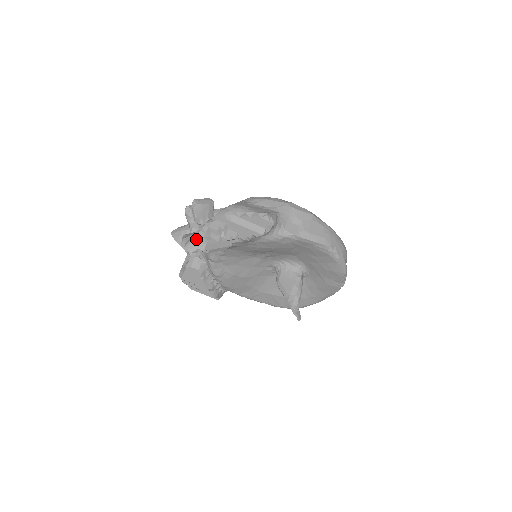
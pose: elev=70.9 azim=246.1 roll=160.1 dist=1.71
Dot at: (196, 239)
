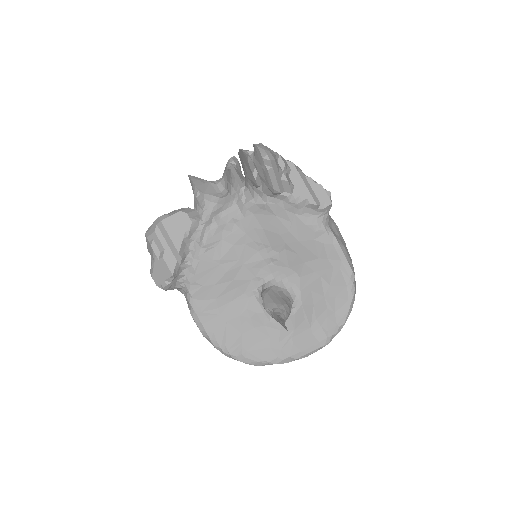
Dot at: (268, 148)
